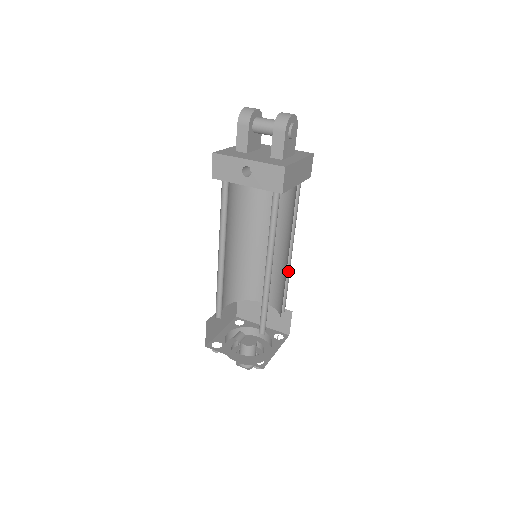
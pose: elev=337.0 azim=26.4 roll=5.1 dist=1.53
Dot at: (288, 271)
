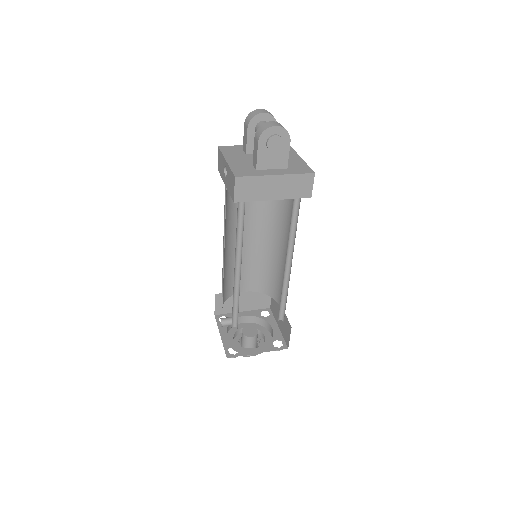
Dot at: occluded
